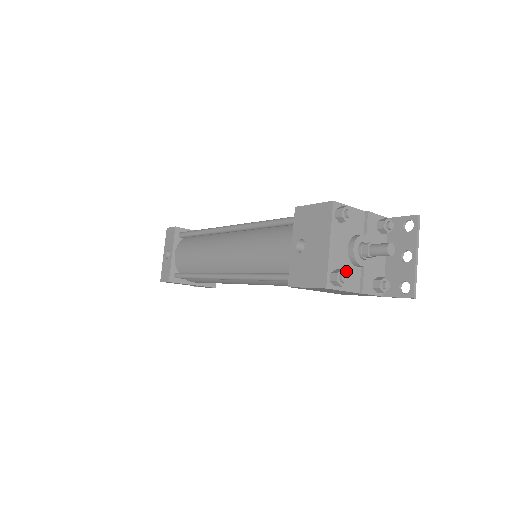
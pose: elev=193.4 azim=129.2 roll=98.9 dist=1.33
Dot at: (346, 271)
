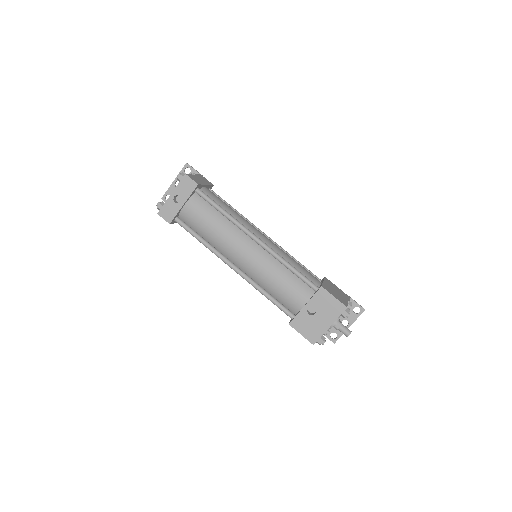
Dot at: occluded
